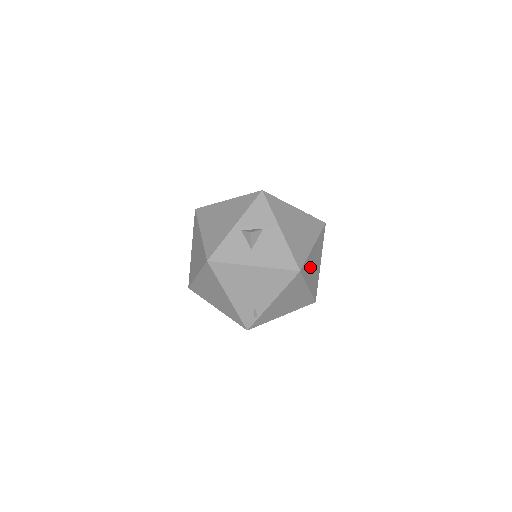
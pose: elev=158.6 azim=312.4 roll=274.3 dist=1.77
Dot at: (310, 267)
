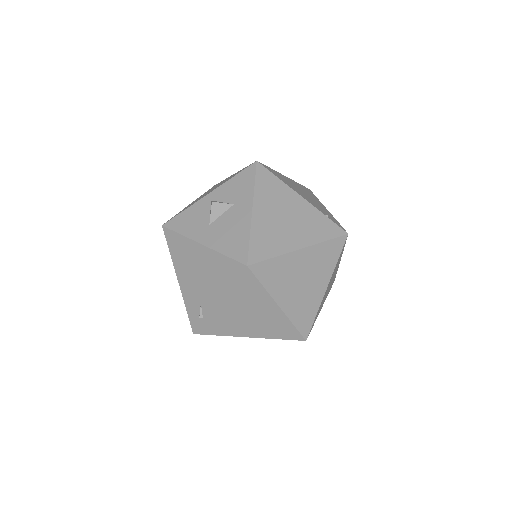
Dot at: (286, 277)
